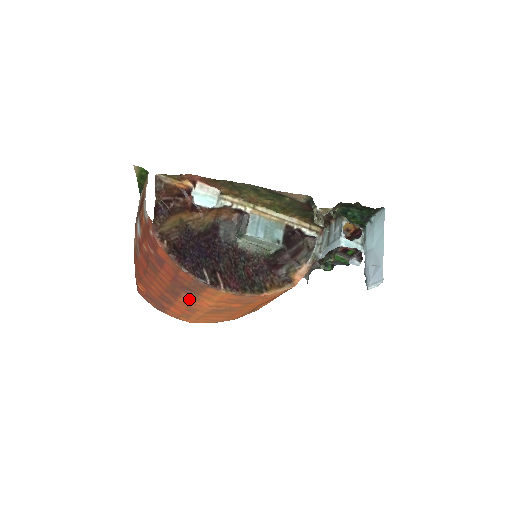
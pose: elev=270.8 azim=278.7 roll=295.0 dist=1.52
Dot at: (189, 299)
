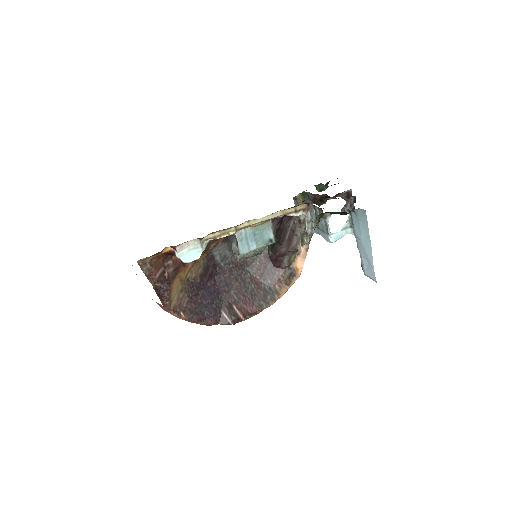
Dot at: occluded
